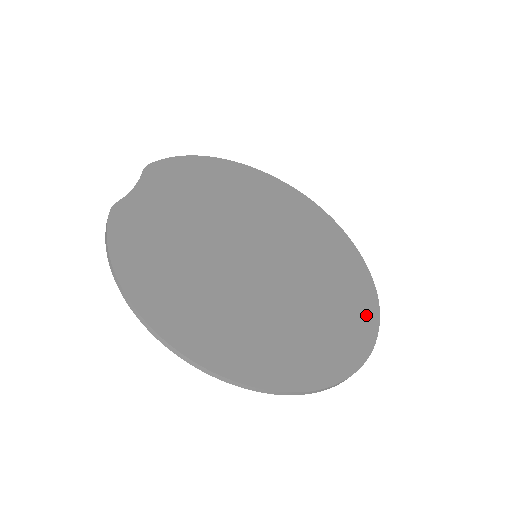
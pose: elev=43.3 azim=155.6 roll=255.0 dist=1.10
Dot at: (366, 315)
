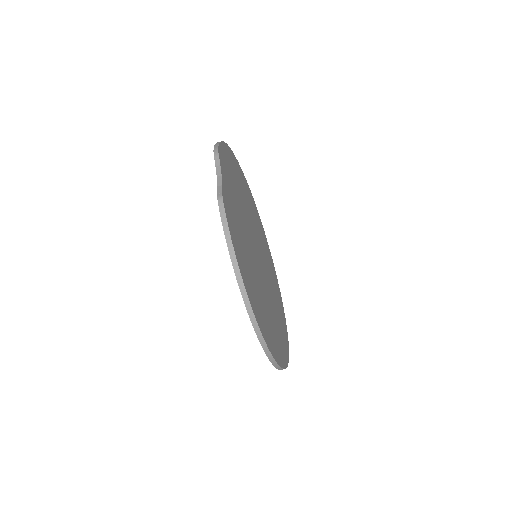
Dot at: (282, 309)
